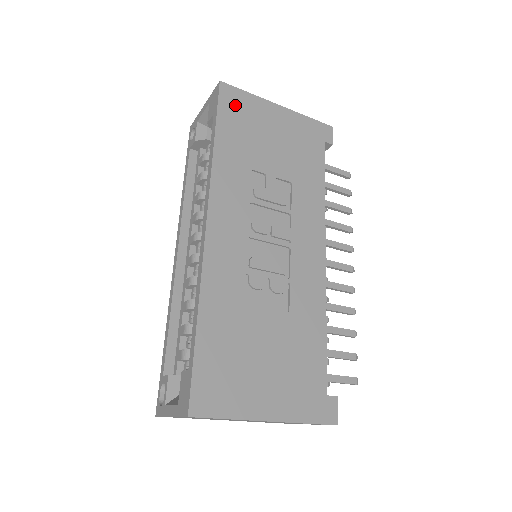
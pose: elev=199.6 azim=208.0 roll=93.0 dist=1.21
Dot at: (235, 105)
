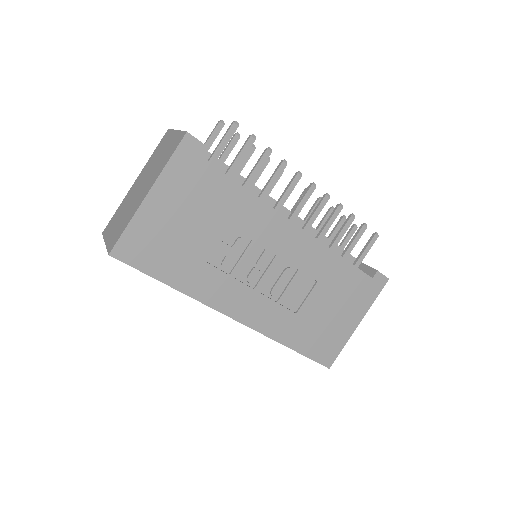
Dot at: (139, 250)
